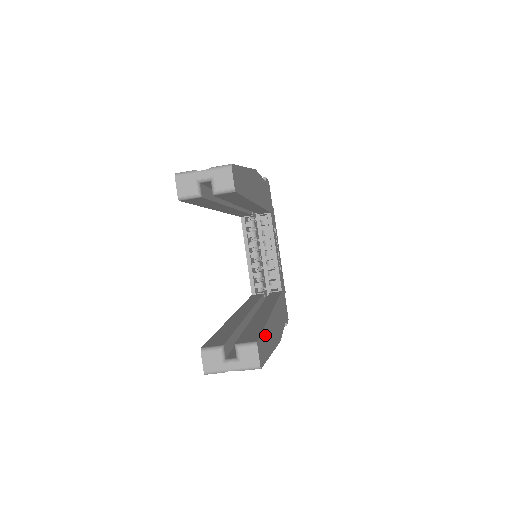
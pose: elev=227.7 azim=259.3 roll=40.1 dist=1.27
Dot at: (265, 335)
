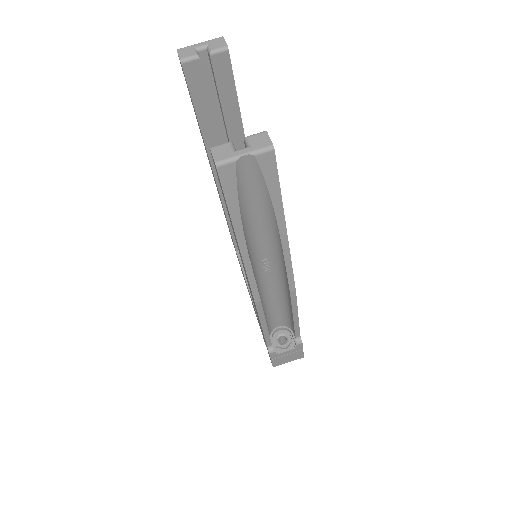
Dot at: occluded
